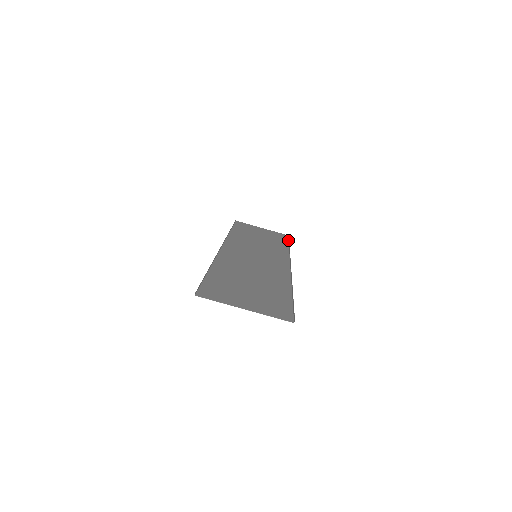
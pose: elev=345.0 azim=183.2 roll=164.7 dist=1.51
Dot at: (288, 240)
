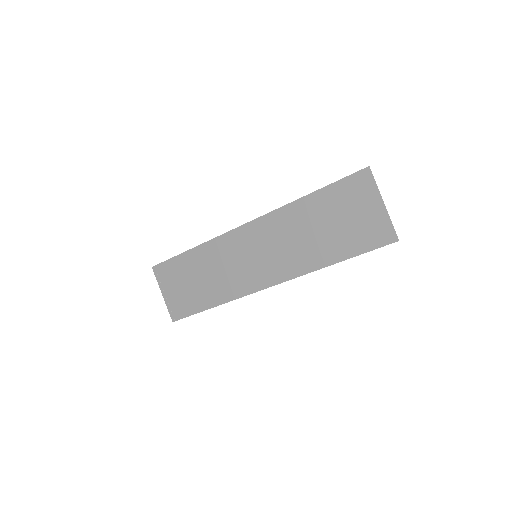
Dot at: occluded
